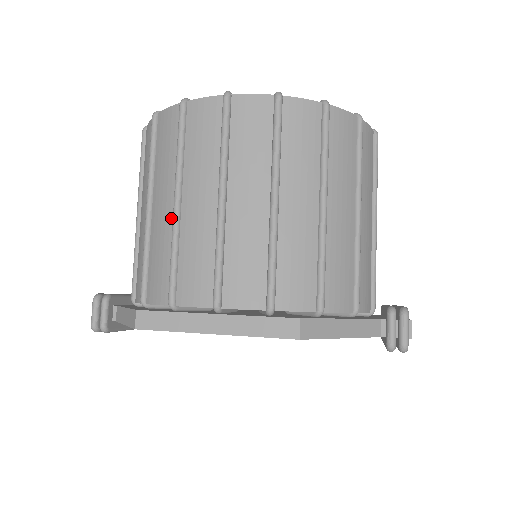
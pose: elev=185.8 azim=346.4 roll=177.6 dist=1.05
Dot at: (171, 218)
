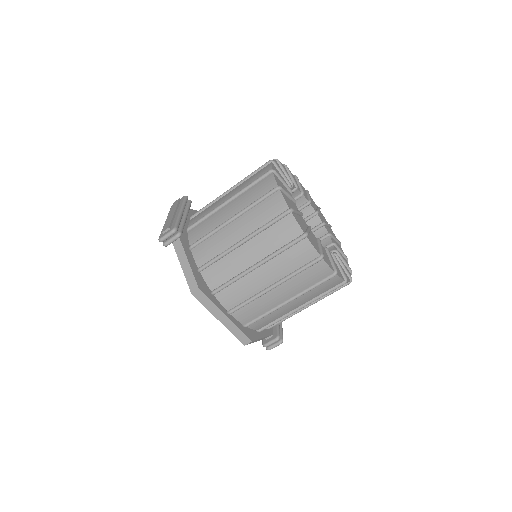
Dot at: (247, 266)
